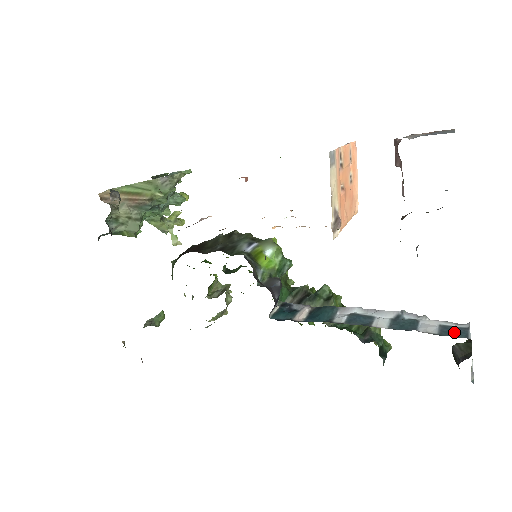
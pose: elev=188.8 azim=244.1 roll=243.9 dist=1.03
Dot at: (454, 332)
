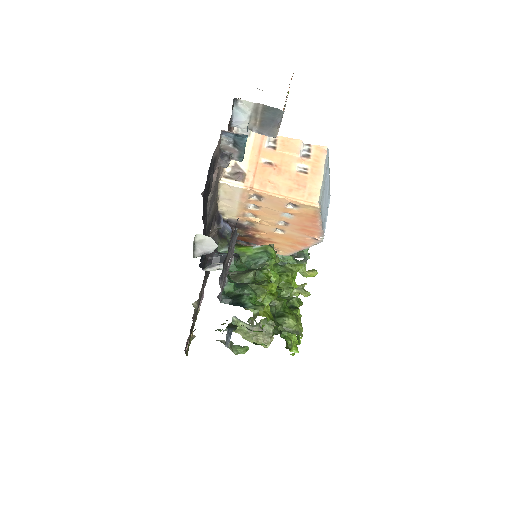
Dot at: occluded
